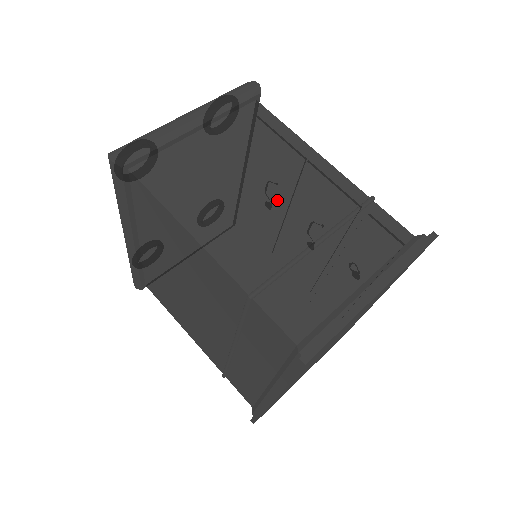
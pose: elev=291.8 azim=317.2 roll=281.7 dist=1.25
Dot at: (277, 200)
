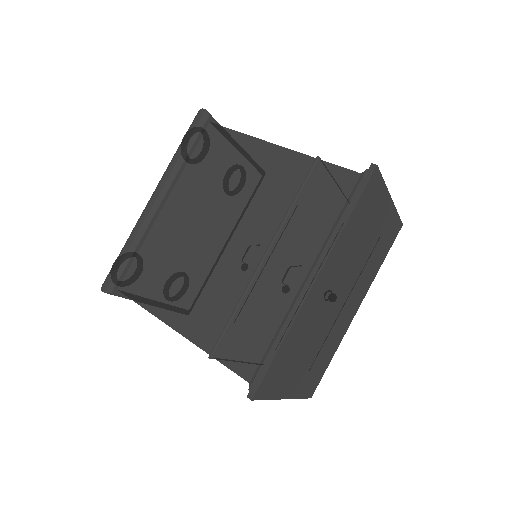
Dot at: occluded
